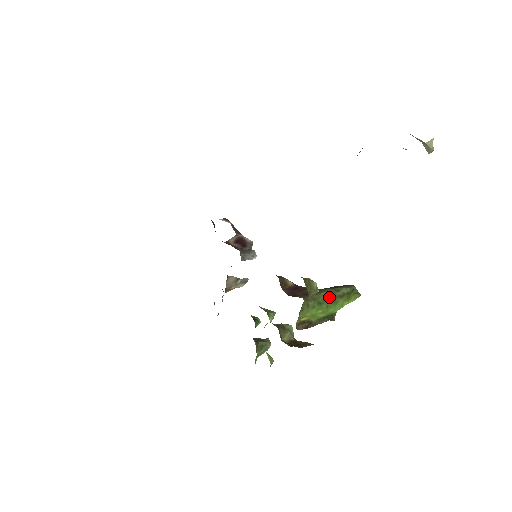
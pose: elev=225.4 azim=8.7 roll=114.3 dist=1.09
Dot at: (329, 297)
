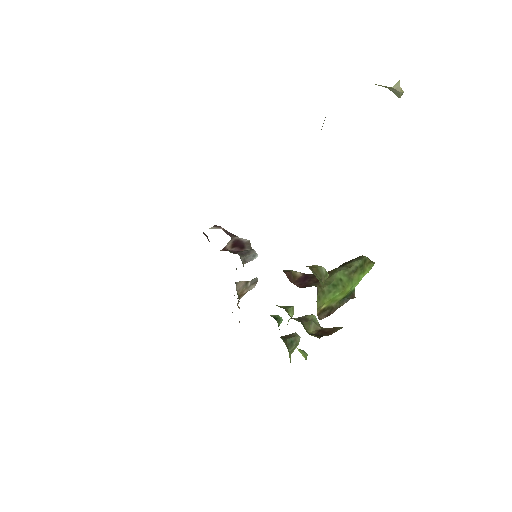
Dot at: (342, 276)
